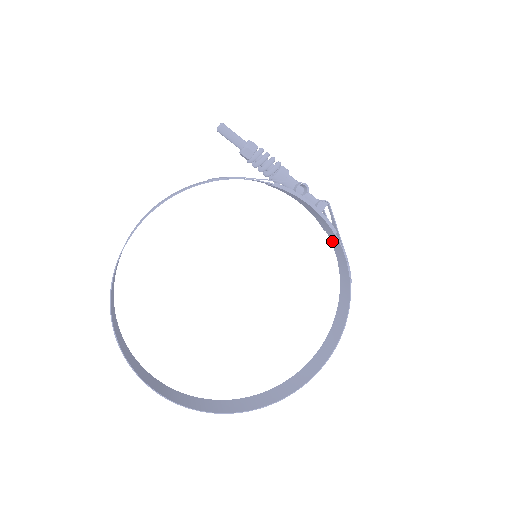
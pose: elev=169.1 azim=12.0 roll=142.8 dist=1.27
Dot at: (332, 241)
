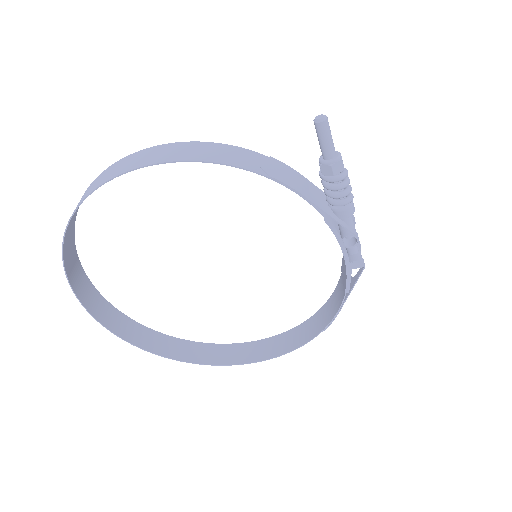
Dot at: (340, 283)
